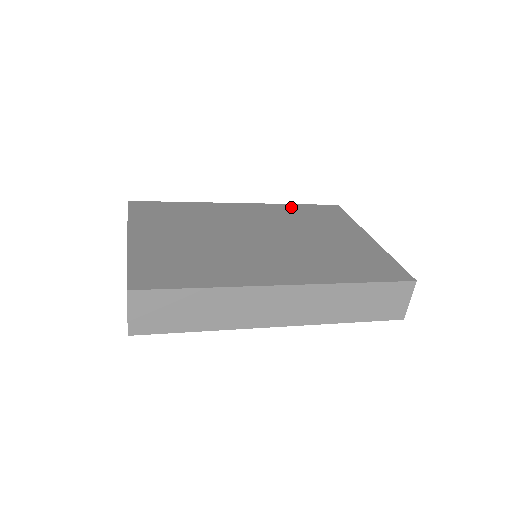
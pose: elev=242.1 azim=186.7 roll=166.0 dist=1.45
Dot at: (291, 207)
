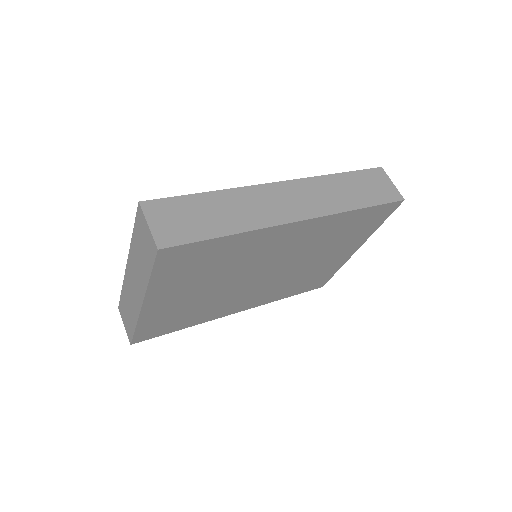
Dot at: occluded
